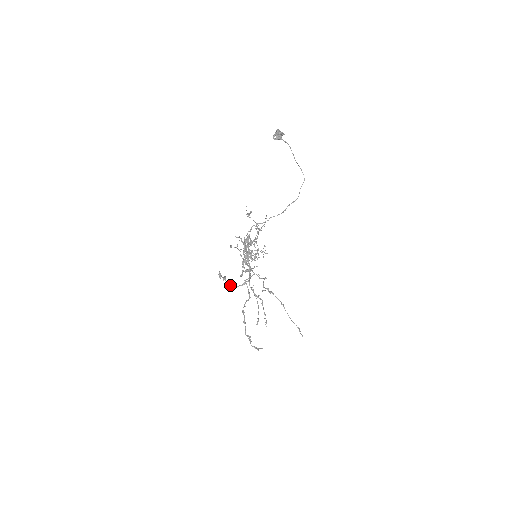
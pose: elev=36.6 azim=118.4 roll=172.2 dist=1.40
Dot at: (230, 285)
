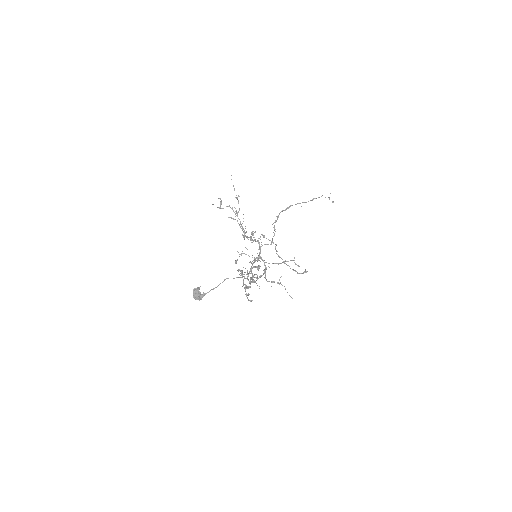
Dot at: occluded
